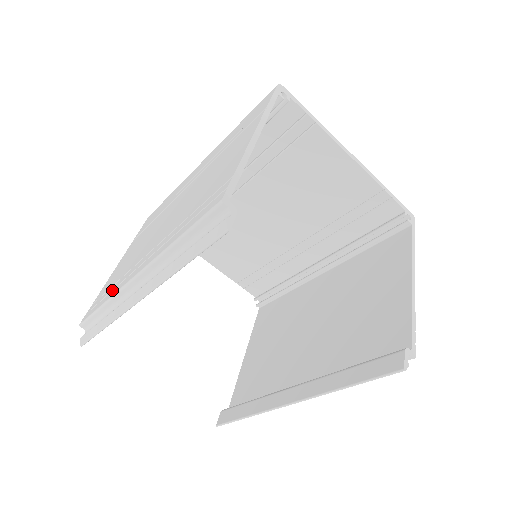
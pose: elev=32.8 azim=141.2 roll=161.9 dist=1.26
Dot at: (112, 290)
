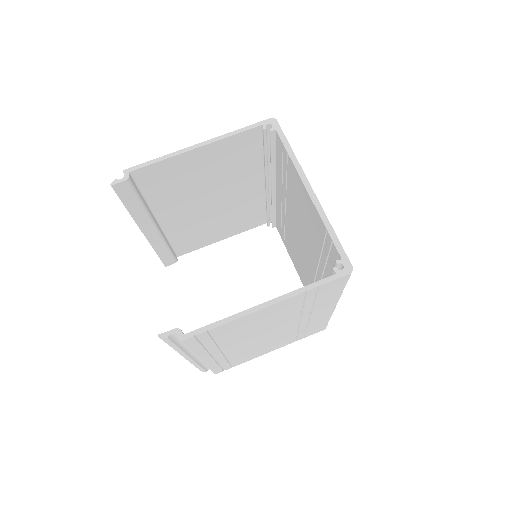
Dot at: occluded
